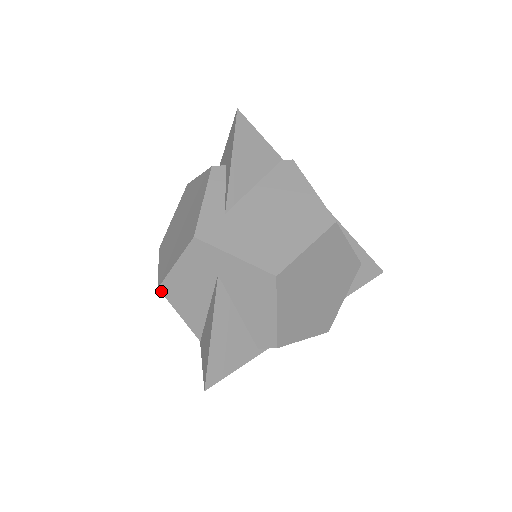
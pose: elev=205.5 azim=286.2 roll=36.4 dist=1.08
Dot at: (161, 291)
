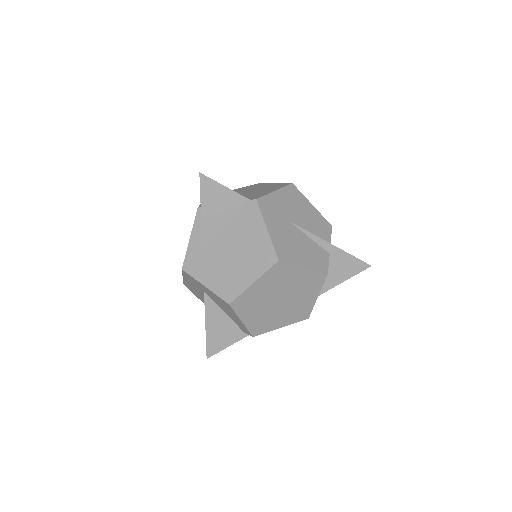
Dot at: (186, 286)
